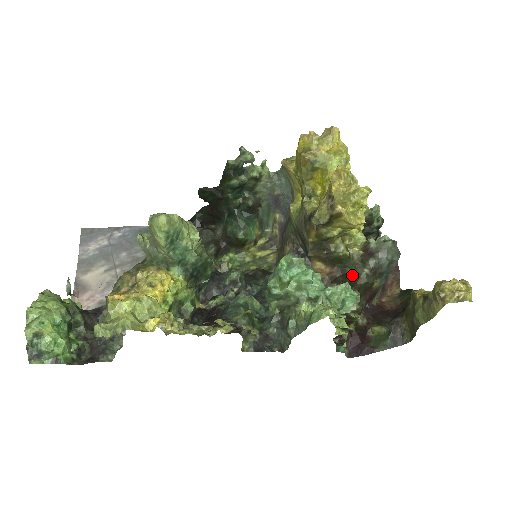
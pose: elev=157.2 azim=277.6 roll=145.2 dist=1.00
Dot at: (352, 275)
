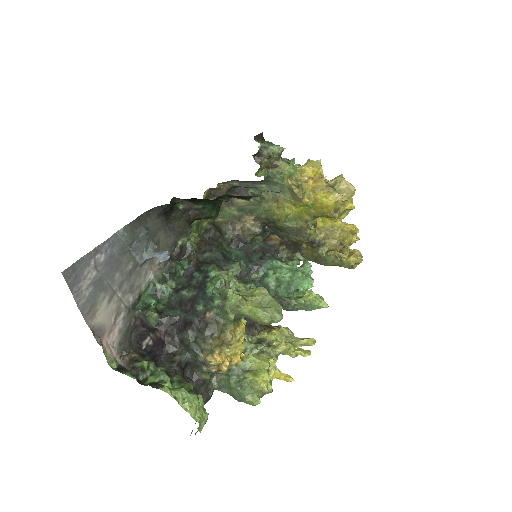
Dot at: occluded
